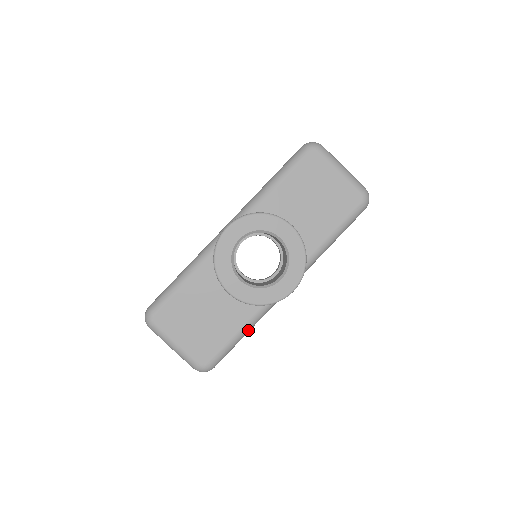
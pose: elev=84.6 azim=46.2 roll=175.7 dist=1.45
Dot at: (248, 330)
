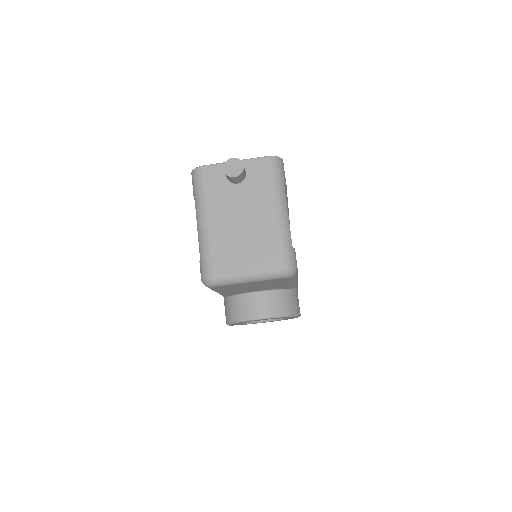
Dot at: occluded
